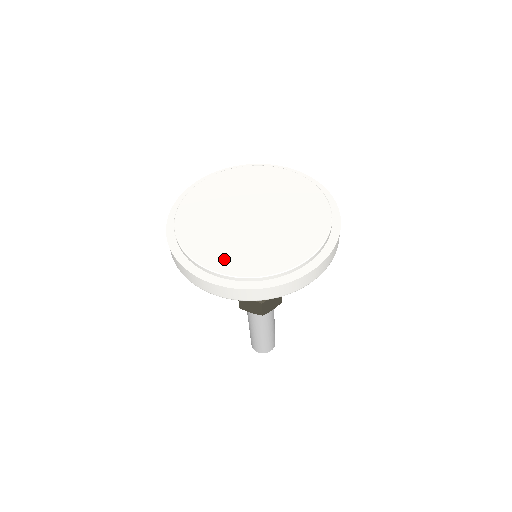
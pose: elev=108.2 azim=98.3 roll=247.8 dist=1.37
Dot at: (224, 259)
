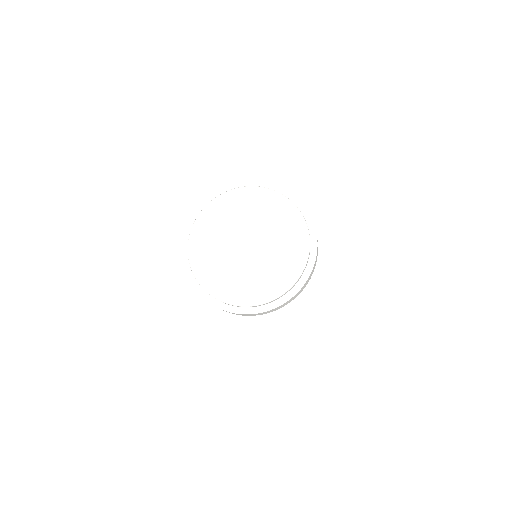
Dot at: (206, 271)
